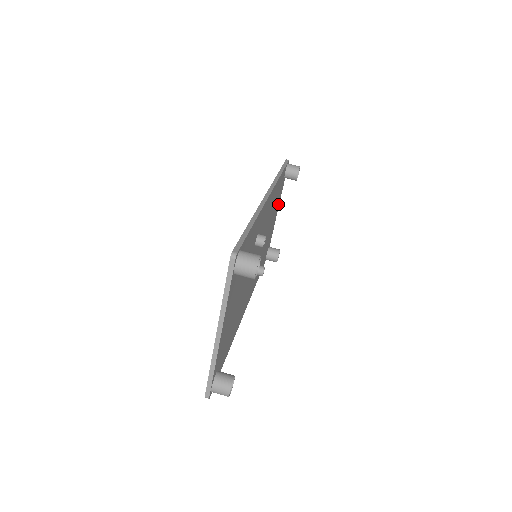
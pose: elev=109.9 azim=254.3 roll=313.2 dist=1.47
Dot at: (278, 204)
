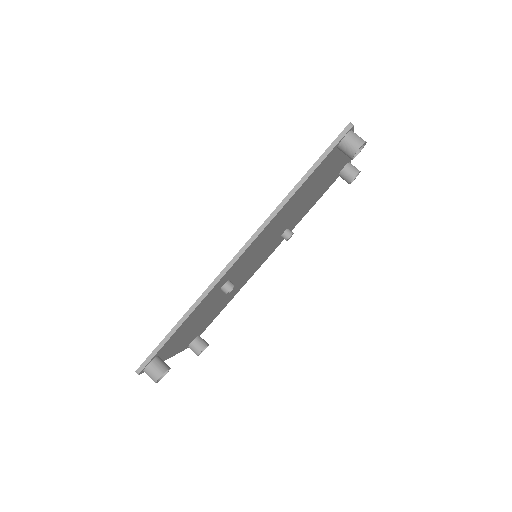
Dot at: occluded
